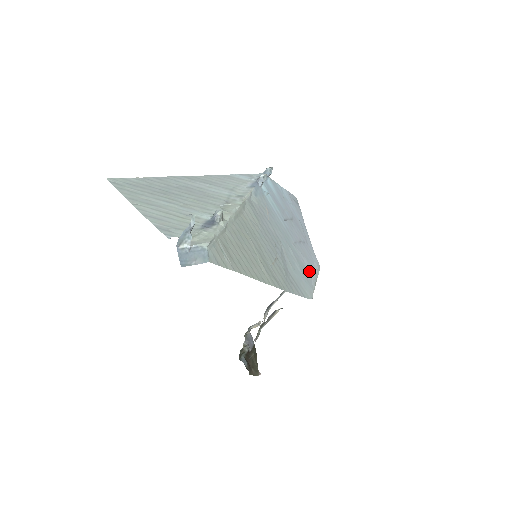
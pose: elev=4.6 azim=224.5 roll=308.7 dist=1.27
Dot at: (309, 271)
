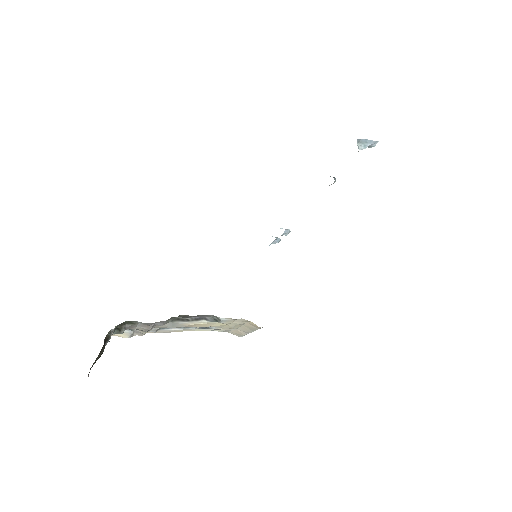
Dot at: occluded
